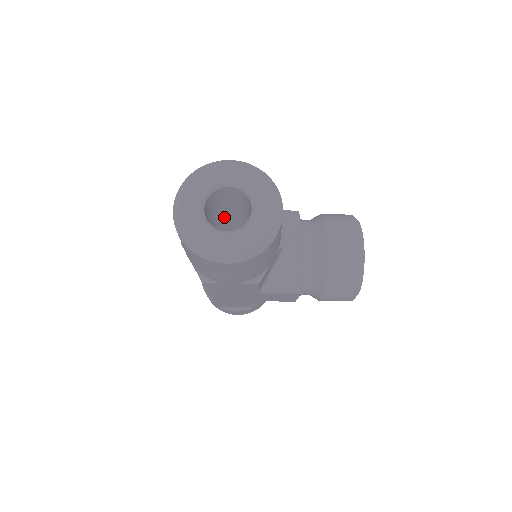
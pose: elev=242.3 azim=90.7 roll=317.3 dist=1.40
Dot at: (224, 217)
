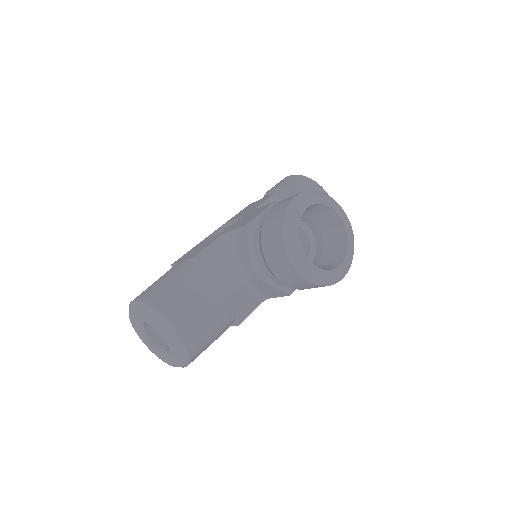
Dot at: occluded
